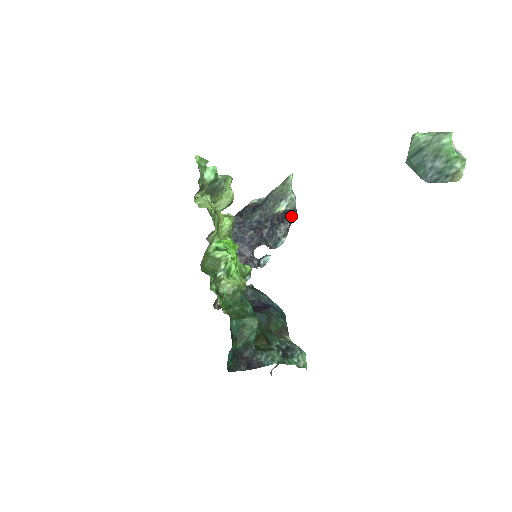
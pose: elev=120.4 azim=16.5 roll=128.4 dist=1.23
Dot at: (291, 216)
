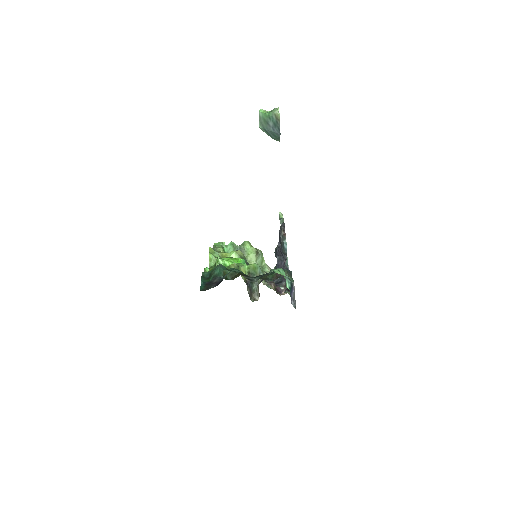
Dot at: (281, 227)
